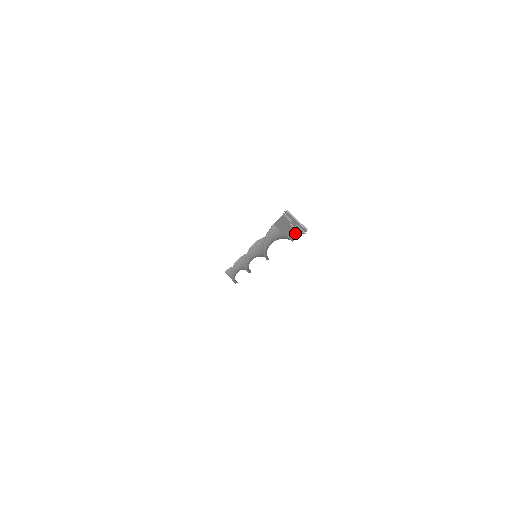
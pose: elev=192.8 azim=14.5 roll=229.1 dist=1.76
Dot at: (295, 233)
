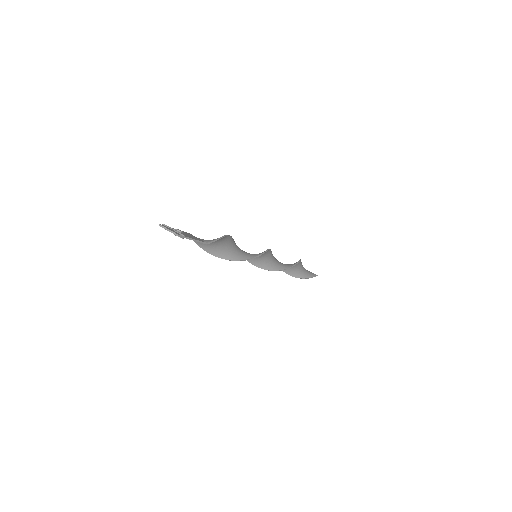
Dot at: occluded
